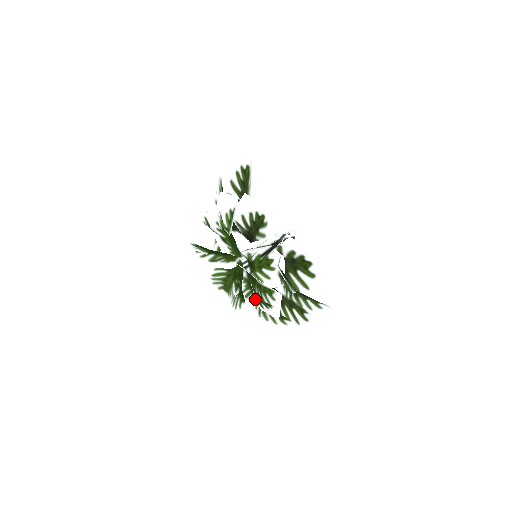
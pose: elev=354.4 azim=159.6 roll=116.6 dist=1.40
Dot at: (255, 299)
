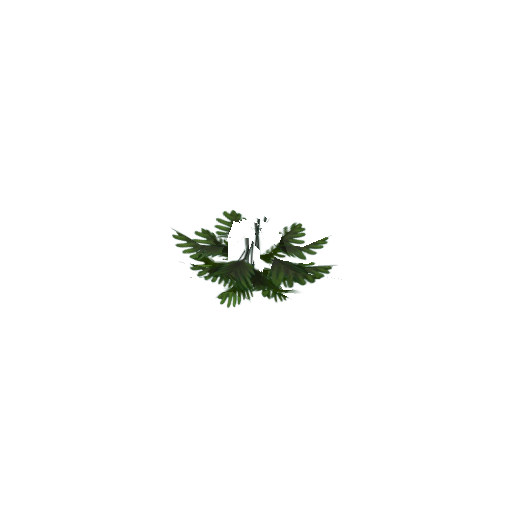
Dot at: occluded
